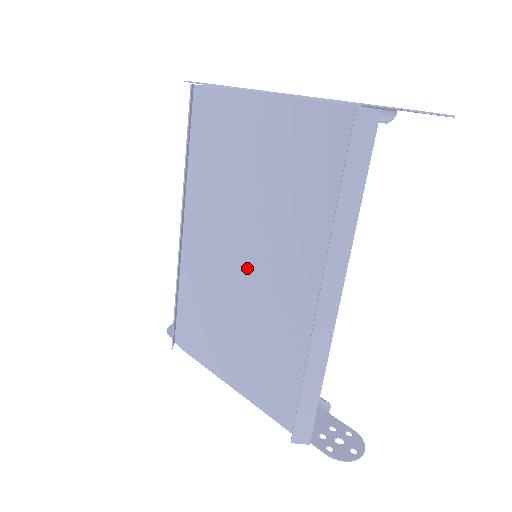
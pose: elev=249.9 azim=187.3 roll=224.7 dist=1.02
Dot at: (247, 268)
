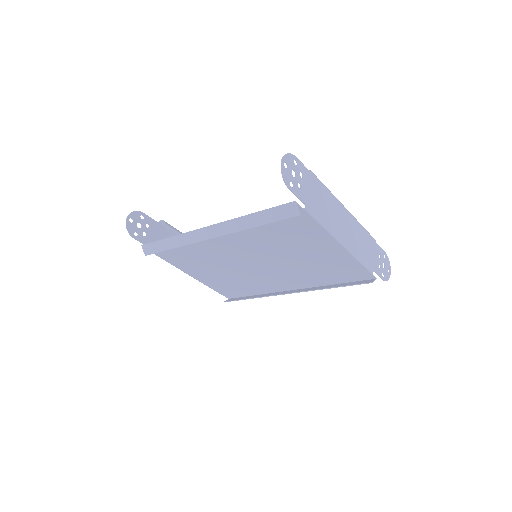
Dot at: (250, 264)
